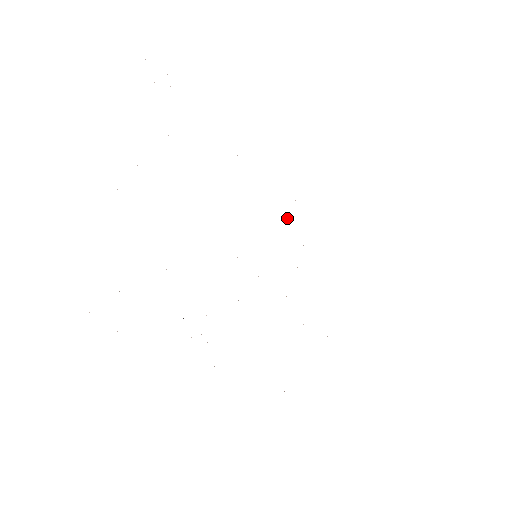
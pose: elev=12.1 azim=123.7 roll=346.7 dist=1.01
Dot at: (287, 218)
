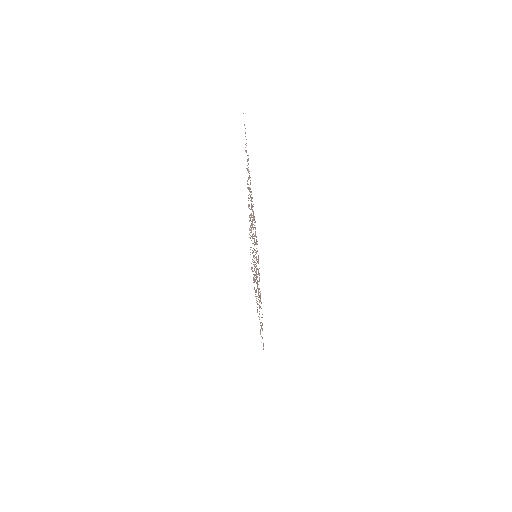
Dot at: occluded
